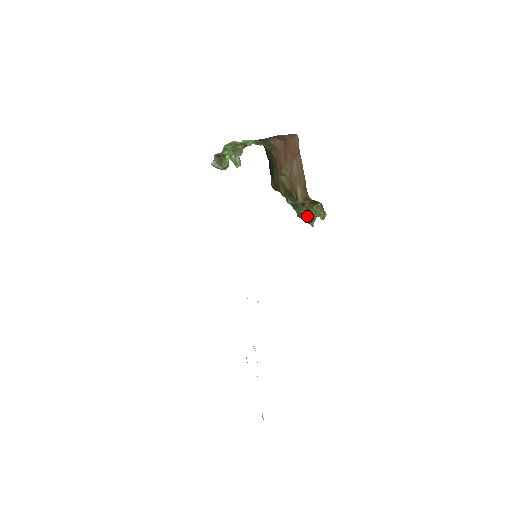
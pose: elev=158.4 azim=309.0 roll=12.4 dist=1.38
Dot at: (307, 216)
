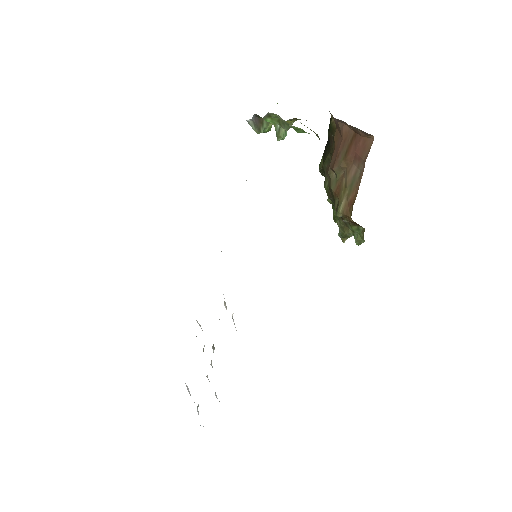
Dot at: (342, 229)
